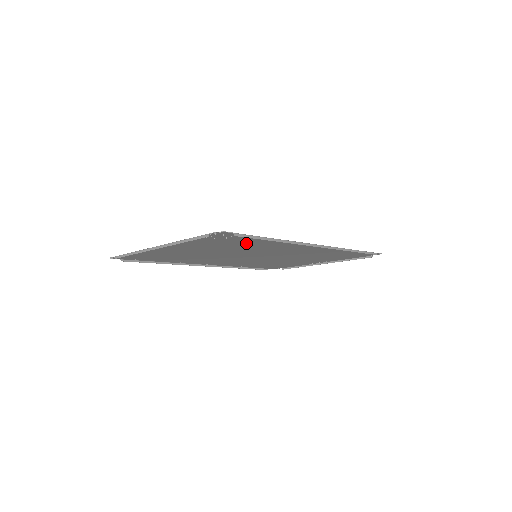
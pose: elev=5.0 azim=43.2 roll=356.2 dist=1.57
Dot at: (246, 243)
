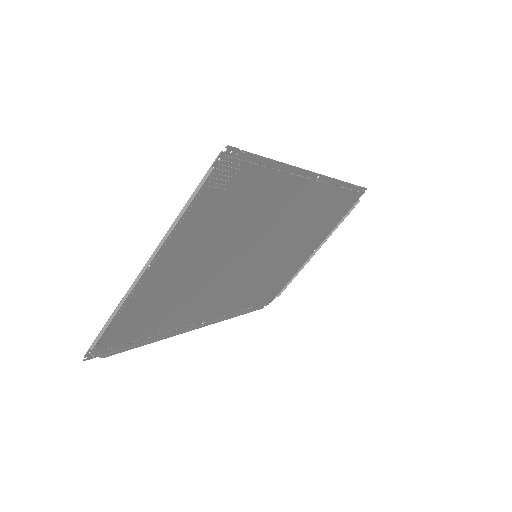
Dot at: (250, 198)
